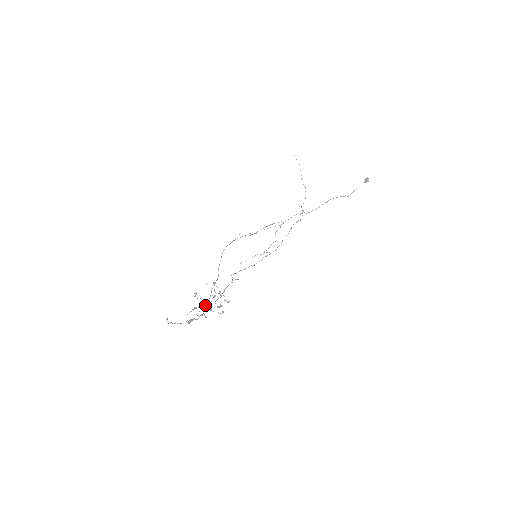
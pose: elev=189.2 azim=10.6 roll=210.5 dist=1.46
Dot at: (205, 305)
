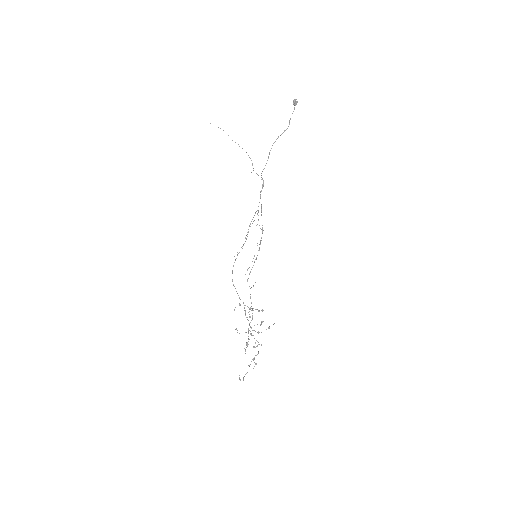
Dot at: (252, 335)
